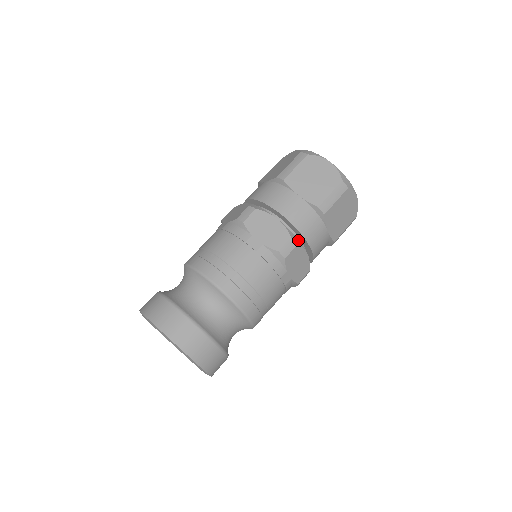
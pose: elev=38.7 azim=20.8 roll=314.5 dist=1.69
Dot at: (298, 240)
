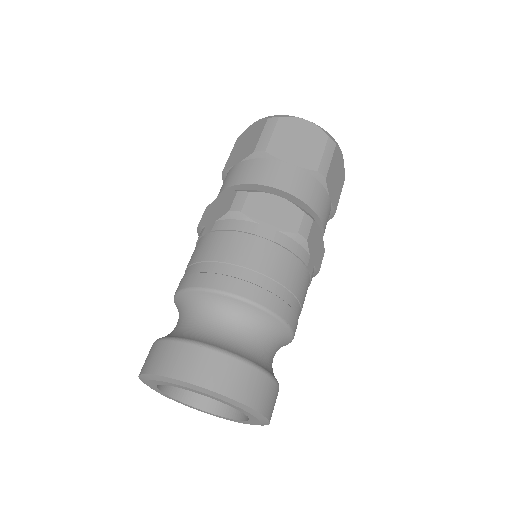
Dot at: (252, 190)
